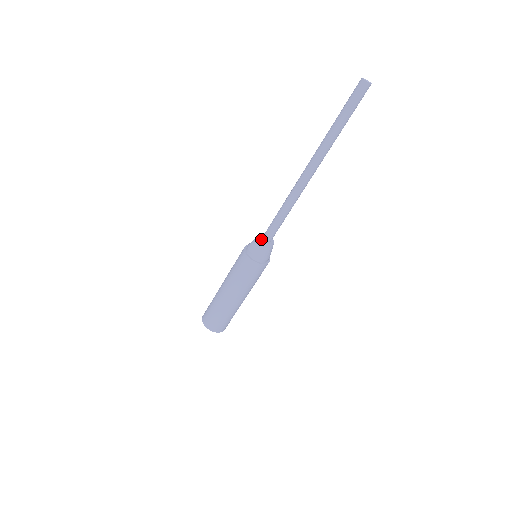
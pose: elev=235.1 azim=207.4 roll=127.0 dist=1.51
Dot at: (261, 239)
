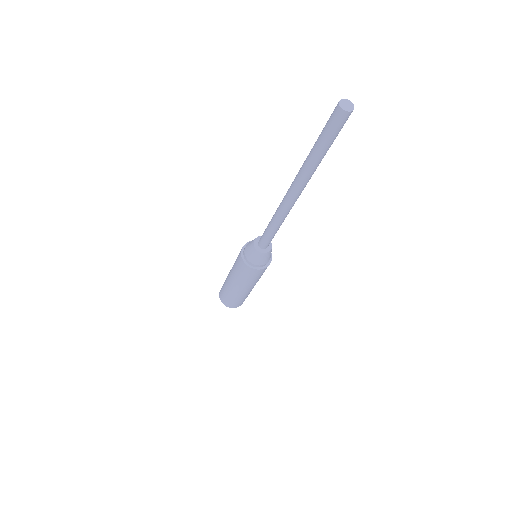
Dot at: (261, 253)
